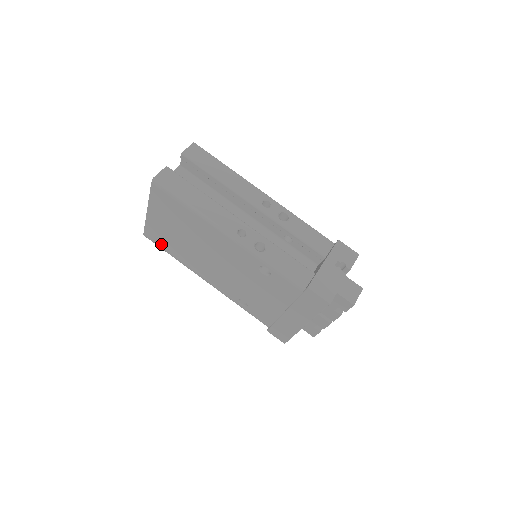
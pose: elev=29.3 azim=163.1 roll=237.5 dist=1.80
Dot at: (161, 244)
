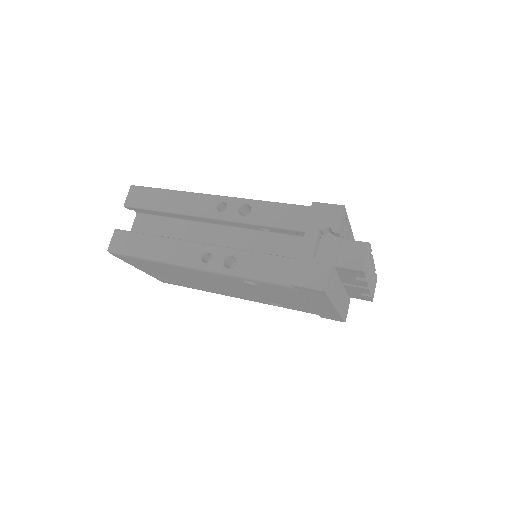
Dot at: (179, 285)
